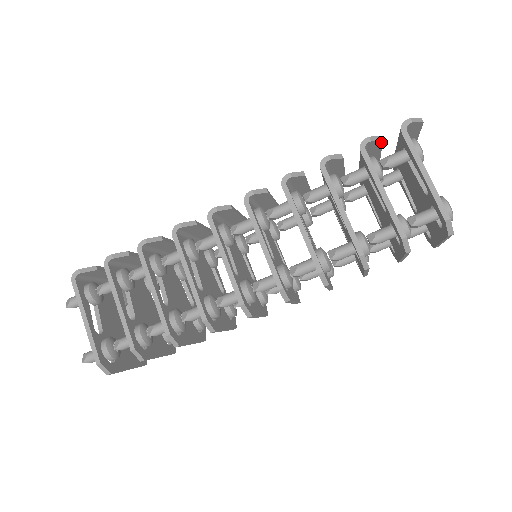
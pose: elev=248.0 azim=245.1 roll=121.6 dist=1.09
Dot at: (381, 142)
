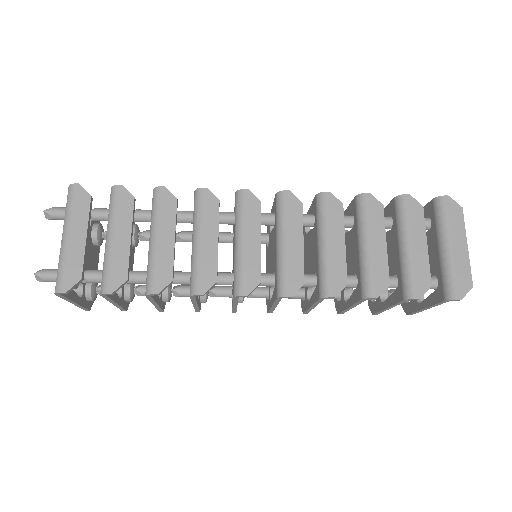
Dot at: (428, 283)
